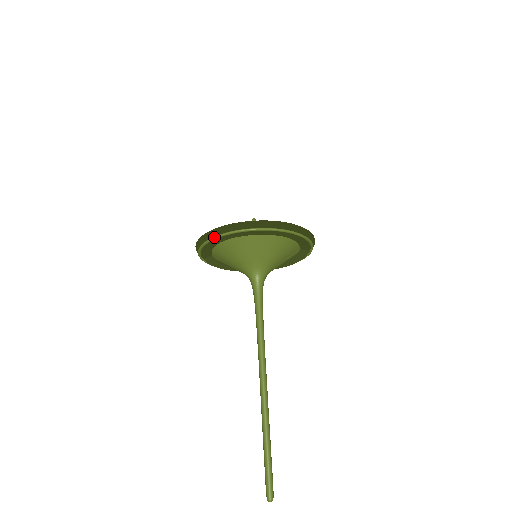
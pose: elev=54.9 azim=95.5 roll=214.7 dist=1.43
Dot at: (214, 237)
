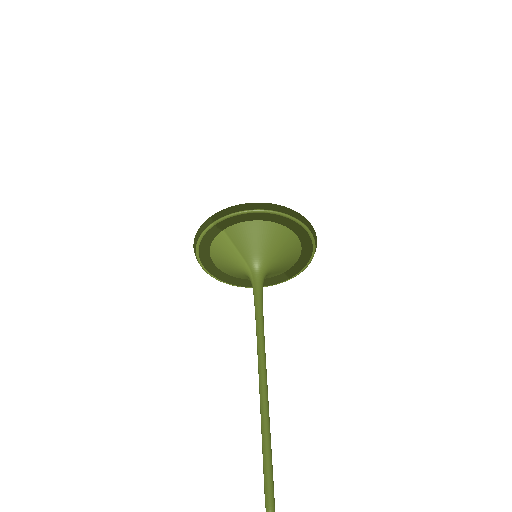
Dot at: (270, 210)
